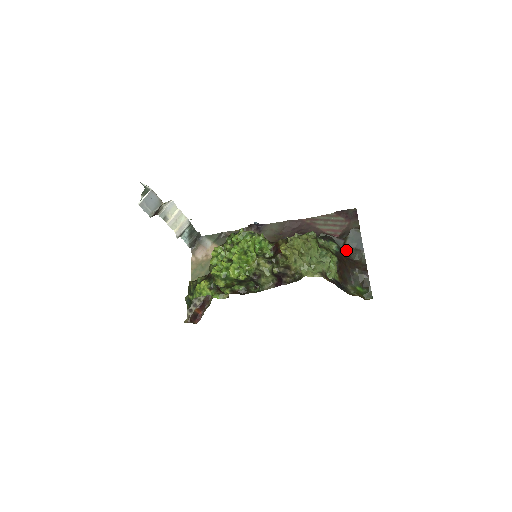
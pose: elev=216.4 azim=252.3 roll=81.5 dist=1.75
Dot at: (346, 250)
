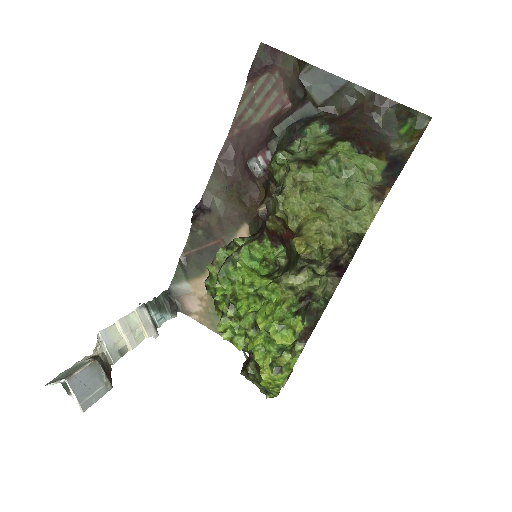
Dot at: (327, 108)
